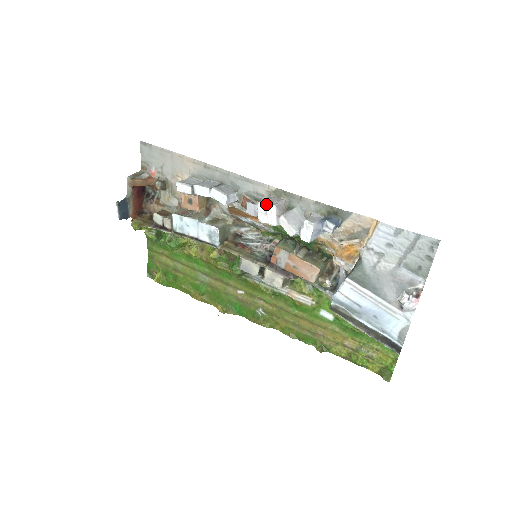
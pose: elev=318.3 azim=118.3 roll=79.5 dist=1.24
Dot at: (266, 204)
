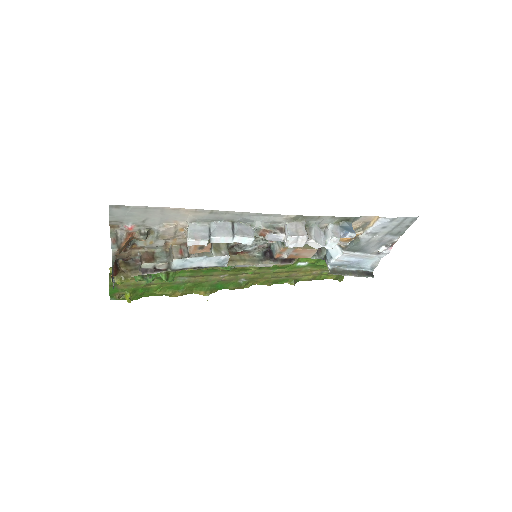
Dot at: (298, 236)
